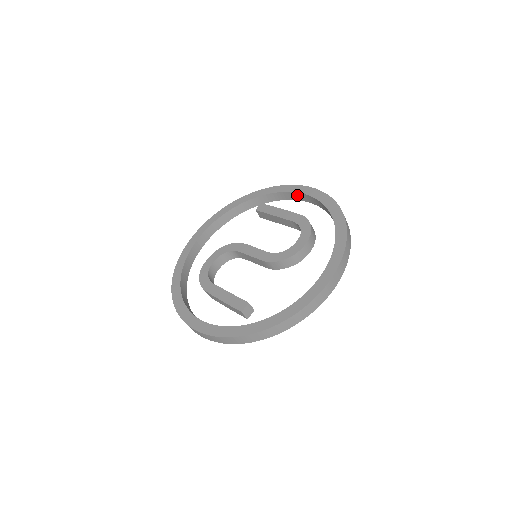
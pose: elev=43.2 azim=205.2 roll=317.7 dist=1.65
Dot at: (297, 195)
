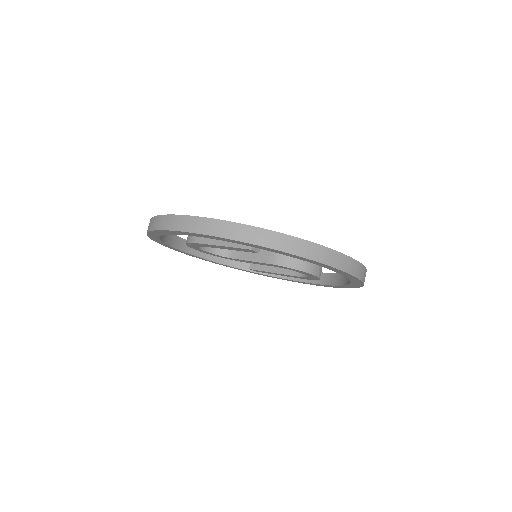
Dot at: occluded
